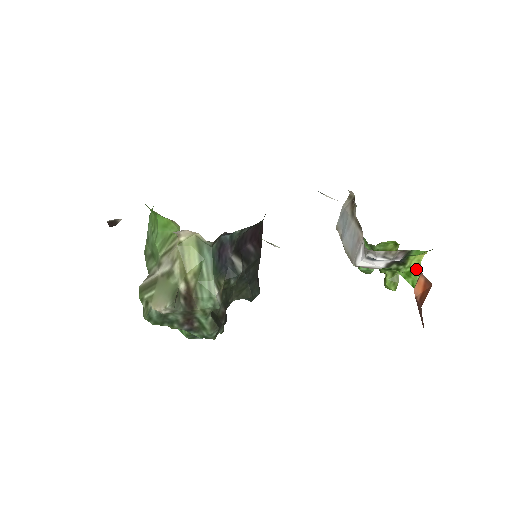
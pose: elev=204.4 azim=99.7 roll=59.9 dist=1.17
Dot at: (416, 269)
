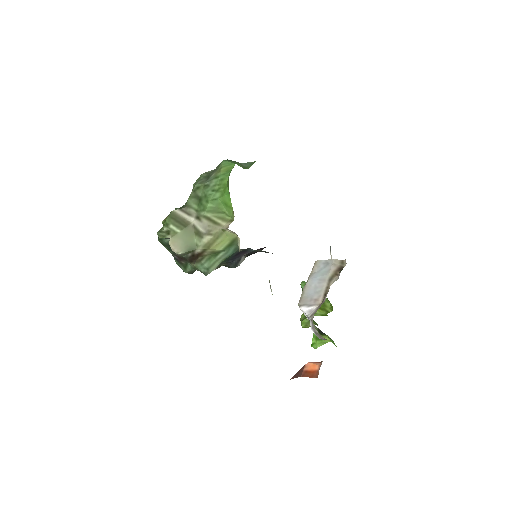
Dot at: (323, 341)
